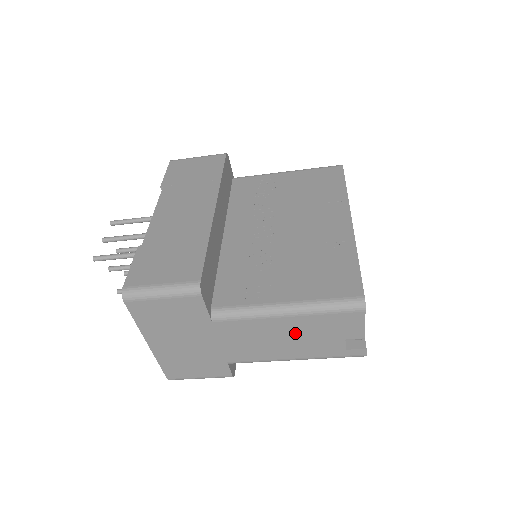
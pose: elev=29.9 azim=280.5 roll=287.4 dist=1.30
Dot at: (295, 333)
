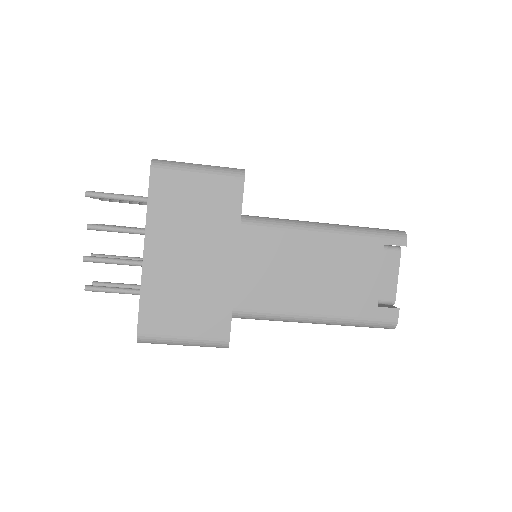
Dot at: (328, 265)
